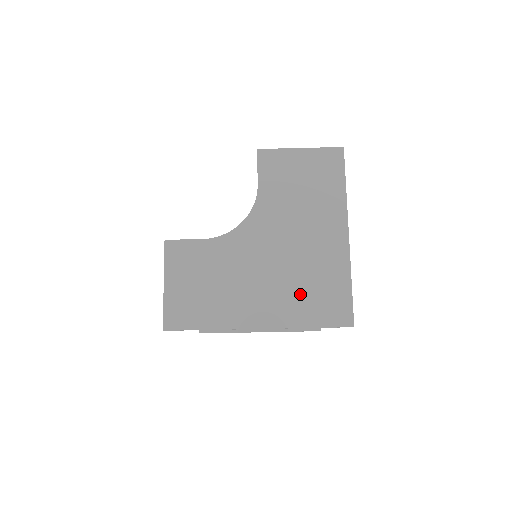
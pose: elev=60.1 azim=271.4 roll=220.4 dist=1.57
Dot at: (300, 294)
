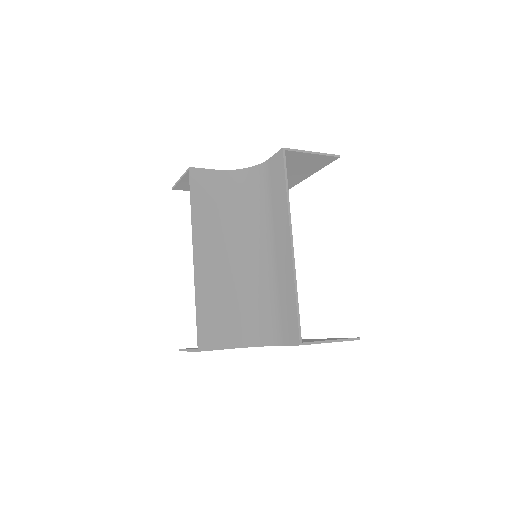
Dot at: occluded
